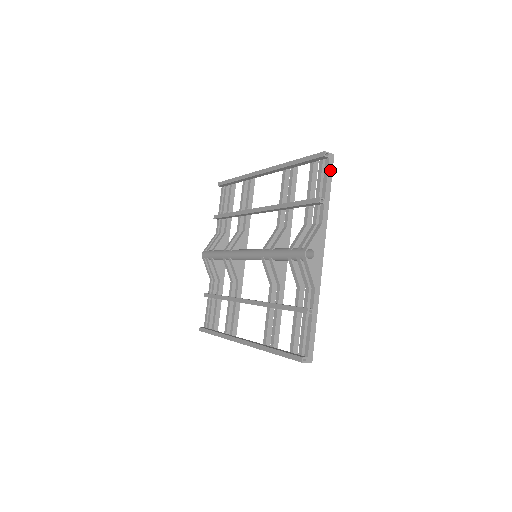
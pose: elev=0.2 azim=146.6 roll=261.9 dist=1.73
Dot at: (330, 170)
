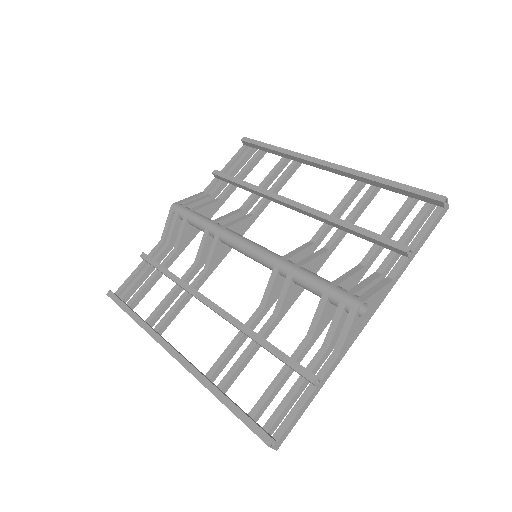
Dot at: (436, 222)
